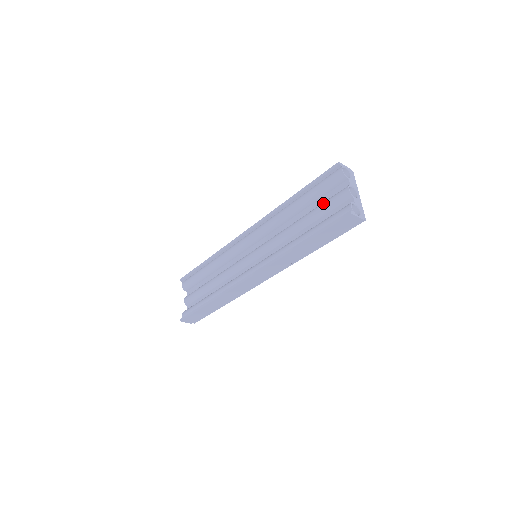
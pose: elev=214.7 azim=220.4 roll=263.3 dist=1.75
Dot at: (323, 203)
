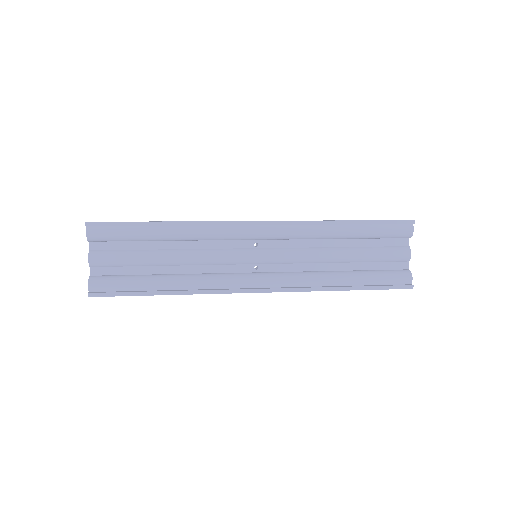
Dot at: (378, 251)
